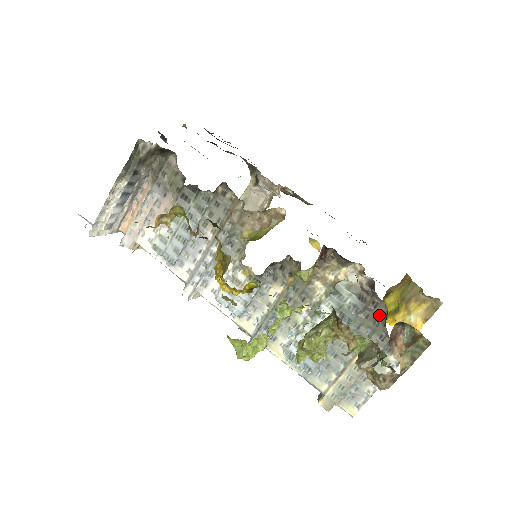
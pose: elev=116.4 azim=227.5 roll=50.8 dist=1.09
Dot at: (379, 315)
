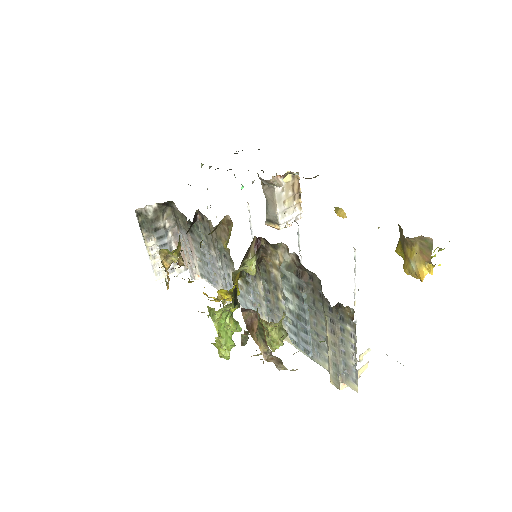
Dot at: (318, 287)
